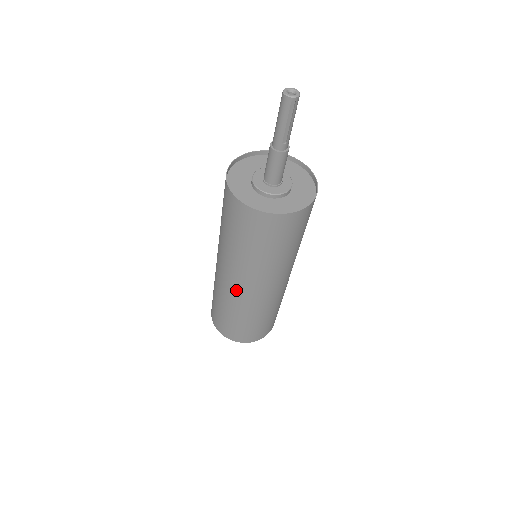
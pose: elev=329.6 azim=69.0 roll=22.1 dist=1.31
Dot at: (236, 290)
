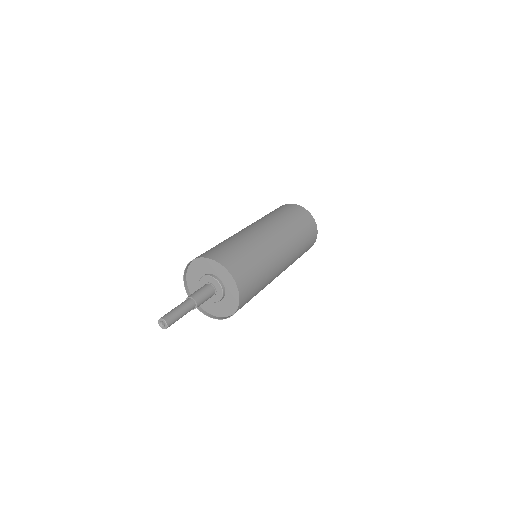
Dot at: occluded
